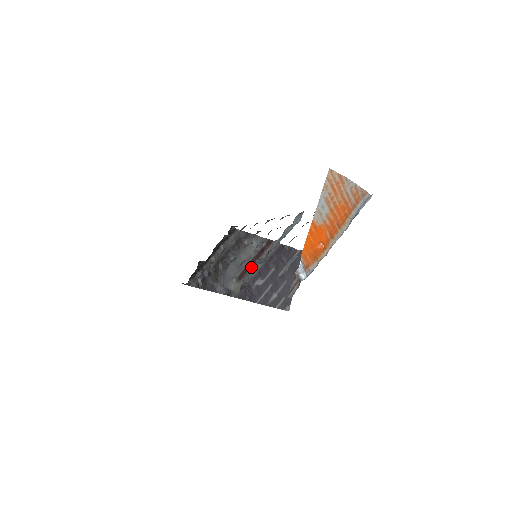
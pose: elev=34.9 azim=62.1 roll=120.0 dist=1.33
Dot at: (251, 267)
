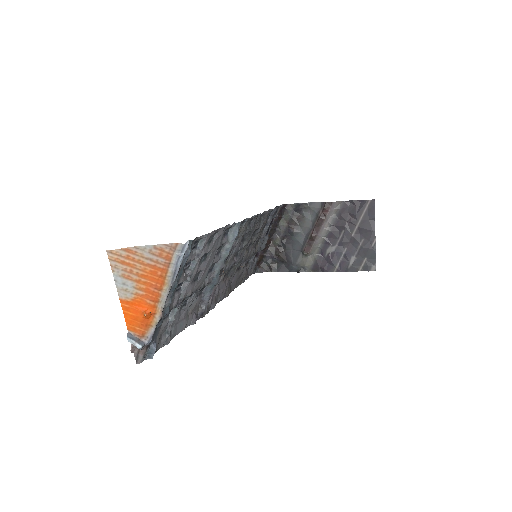
Dot at: (315, 237)
